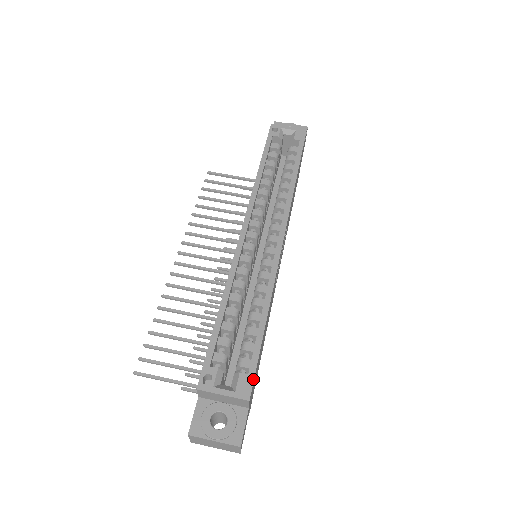
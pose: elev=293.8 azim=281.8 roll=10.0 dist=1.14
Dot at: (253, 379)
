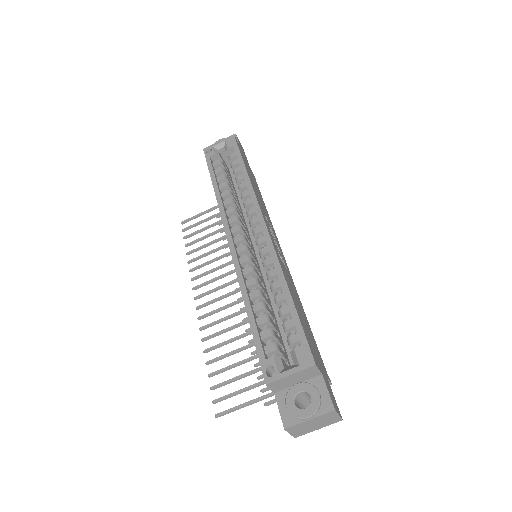
Dot at: (308, 346)
